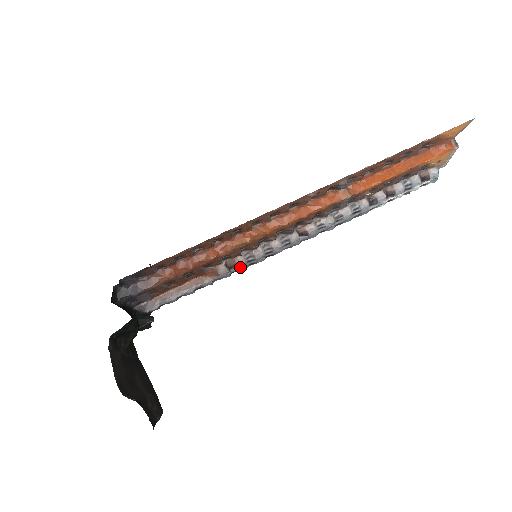
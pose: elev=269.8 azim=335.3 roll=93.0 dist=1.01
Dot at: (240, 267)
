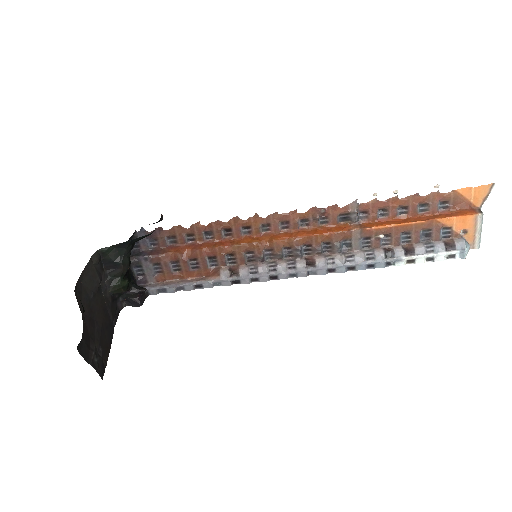
Dot at: (242, 276)
